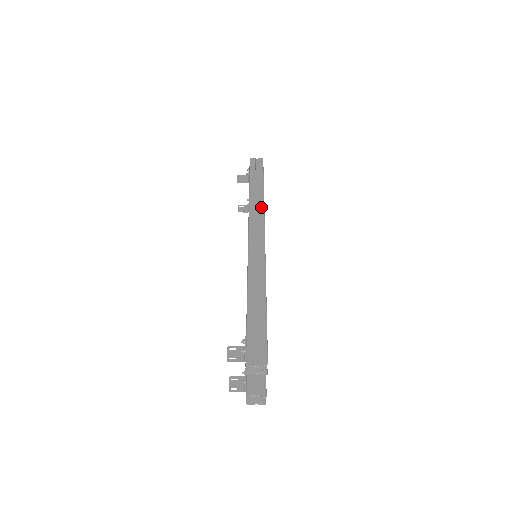
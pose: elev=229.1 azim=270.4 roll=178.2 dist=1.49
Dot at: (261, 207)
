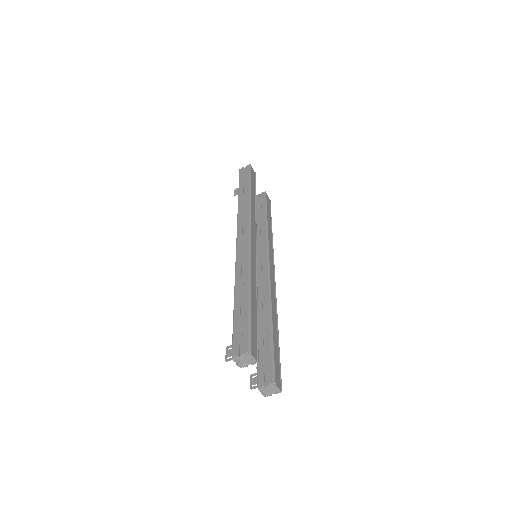
Dot at: (247, 210)
